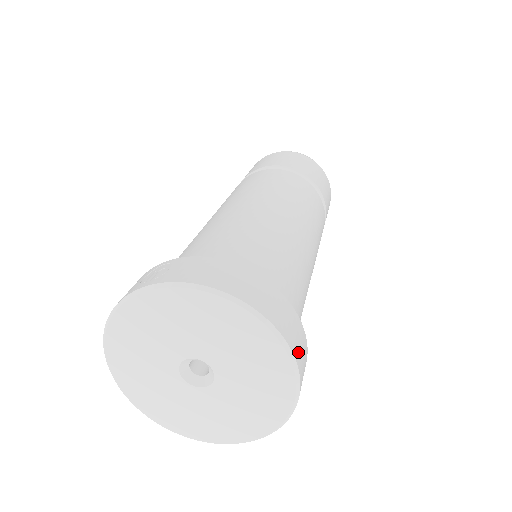
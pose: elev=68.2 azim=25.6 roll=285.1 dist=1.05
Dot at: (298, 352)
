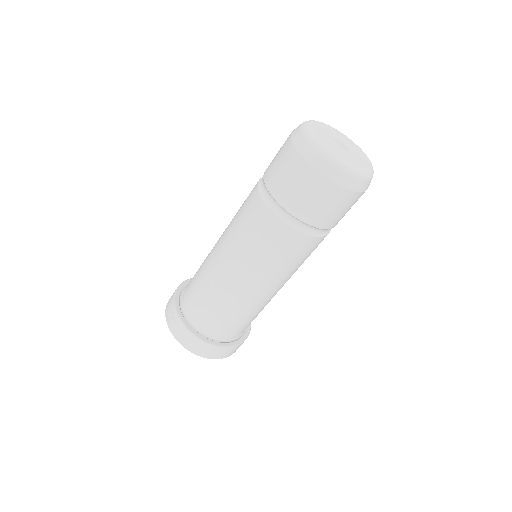
Dot at: (225, 356)
